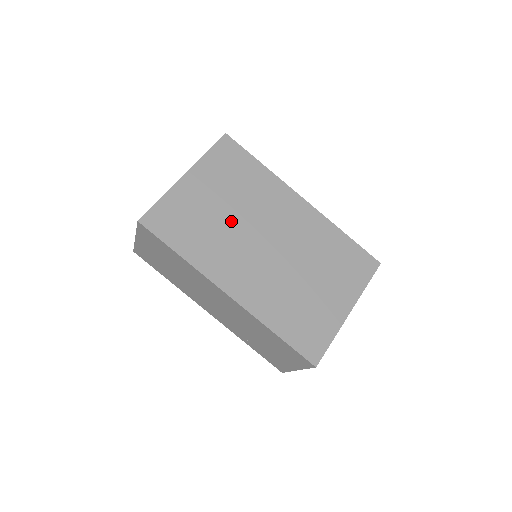
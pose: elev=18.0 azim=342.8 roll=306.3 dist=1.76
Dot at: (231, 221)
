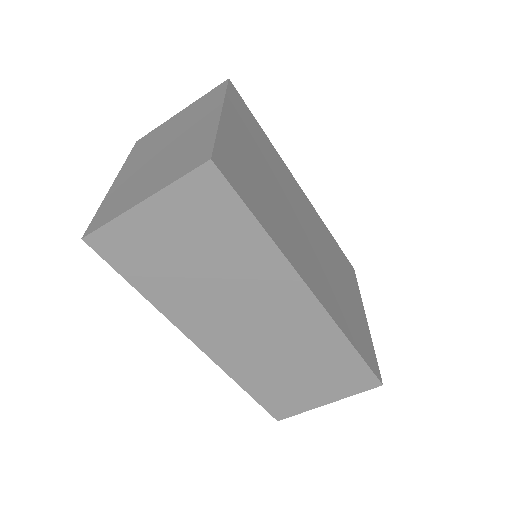
Dot at: (276, 194)
